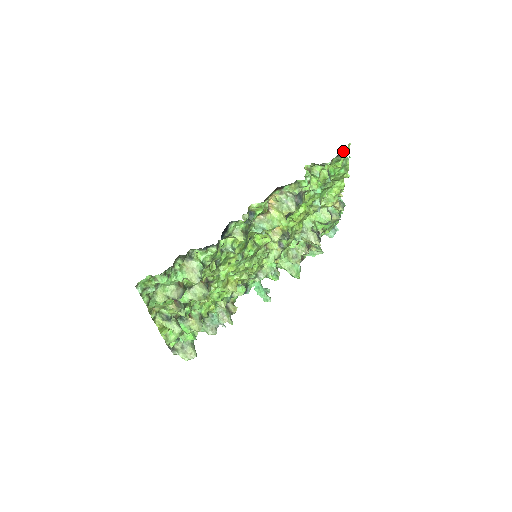
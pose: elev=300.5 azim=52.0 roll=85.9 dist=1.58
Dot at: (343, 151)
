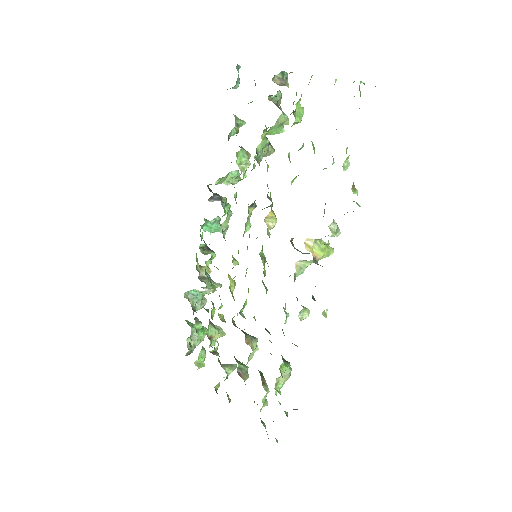
Dot at: occluded
